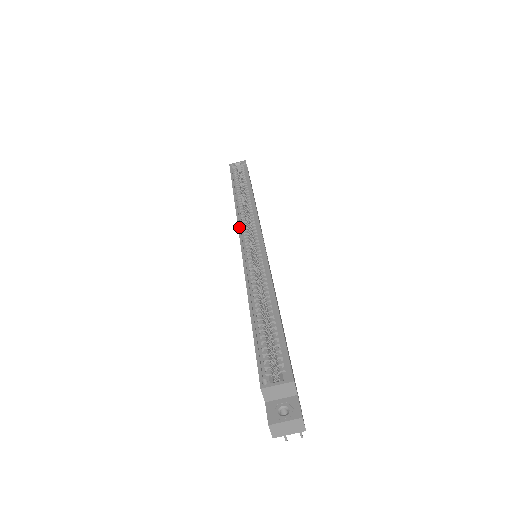
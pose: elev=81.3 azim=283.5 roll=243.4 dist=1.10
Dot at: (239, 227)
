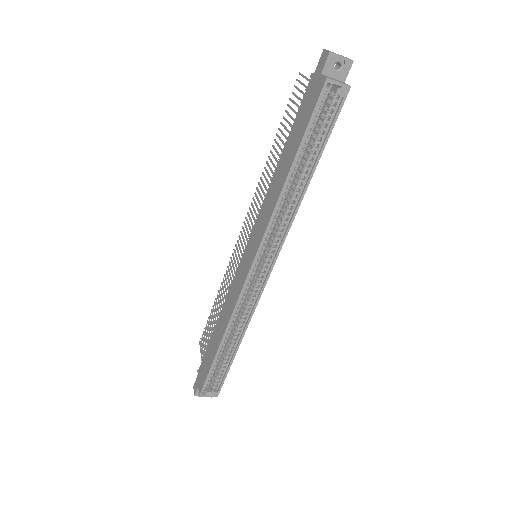
Dot at: (258, 252)
